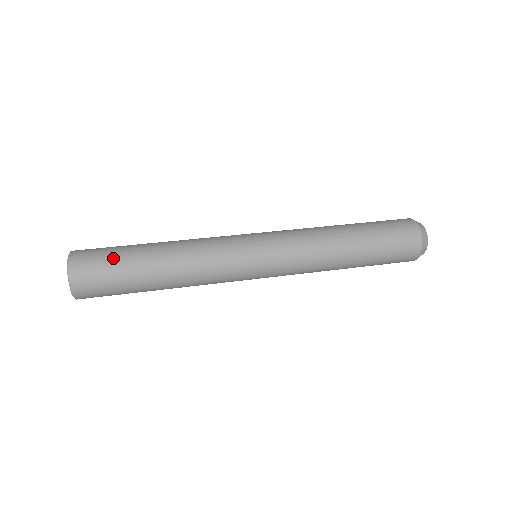
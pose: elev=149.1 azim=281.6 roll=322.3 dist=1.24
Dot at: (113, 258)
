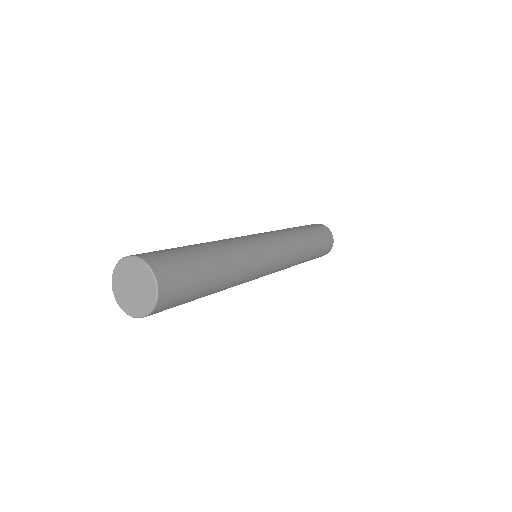
Dot at: (190, 266)
